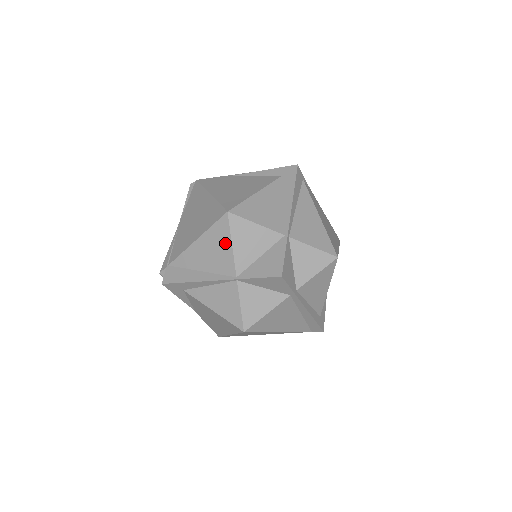
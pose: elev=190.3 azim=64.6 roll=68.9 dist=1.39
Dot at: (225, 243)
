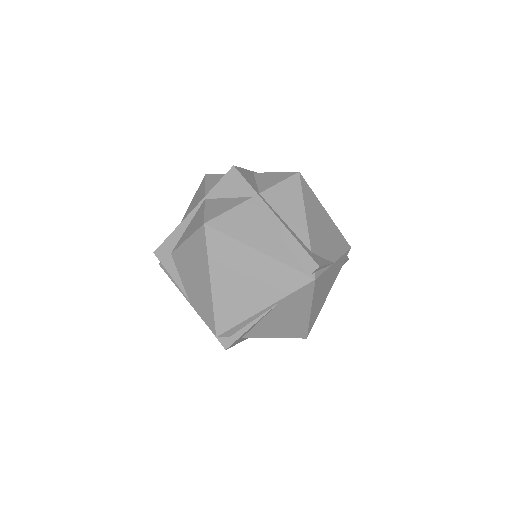
Dot at: (201, 190)
